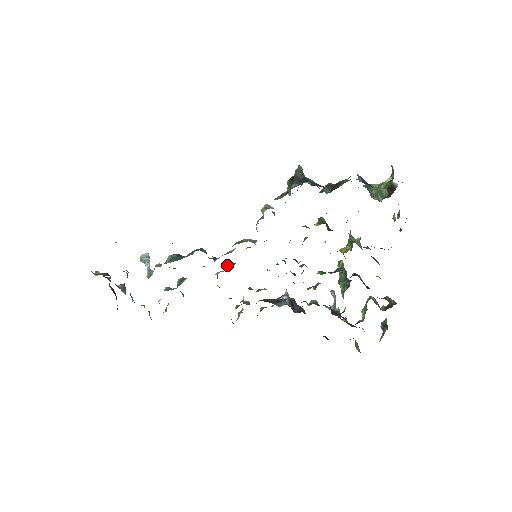
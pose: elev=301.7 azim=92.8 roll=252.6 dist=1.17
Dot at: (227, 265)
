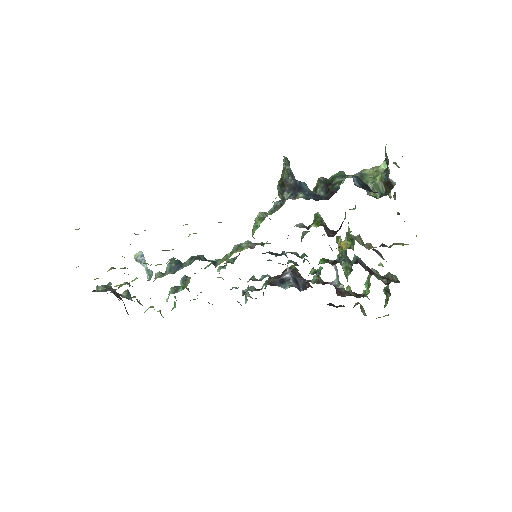
Dot at: (227, 261)
